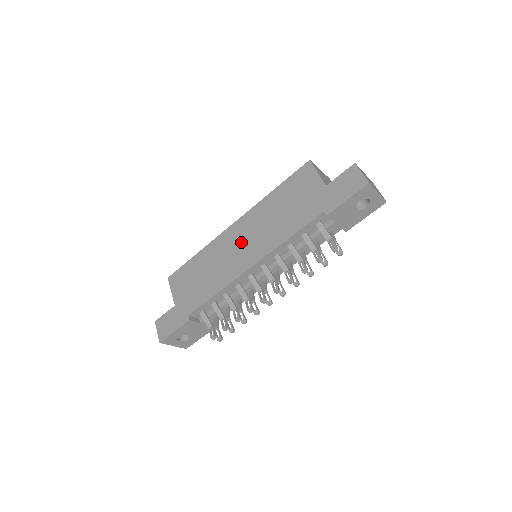
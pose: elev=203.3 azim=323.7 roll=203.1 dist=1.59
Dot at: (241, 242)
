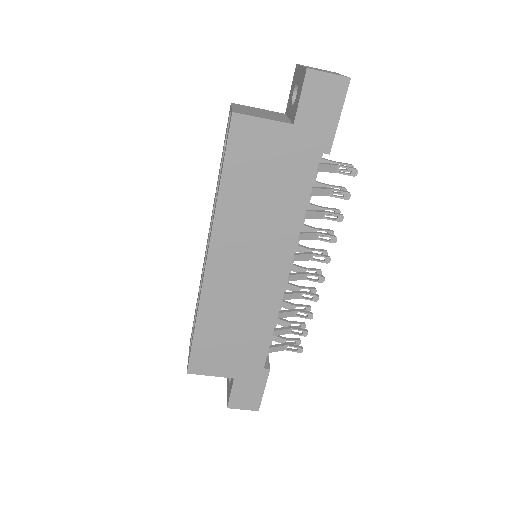
Dot at: (245, 267)
